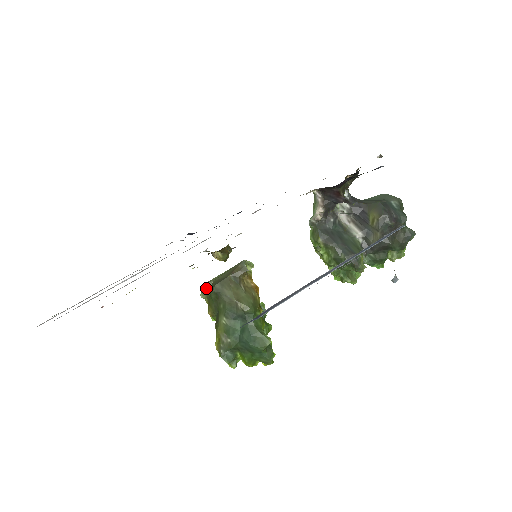
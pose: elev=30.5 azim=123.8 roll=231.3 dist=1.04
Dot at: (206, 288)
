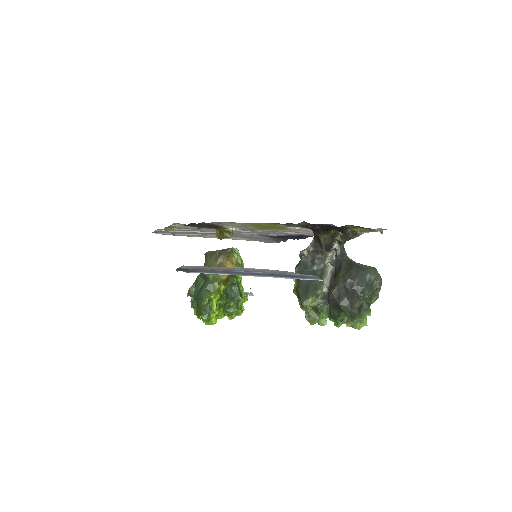
Dot at: occluded
